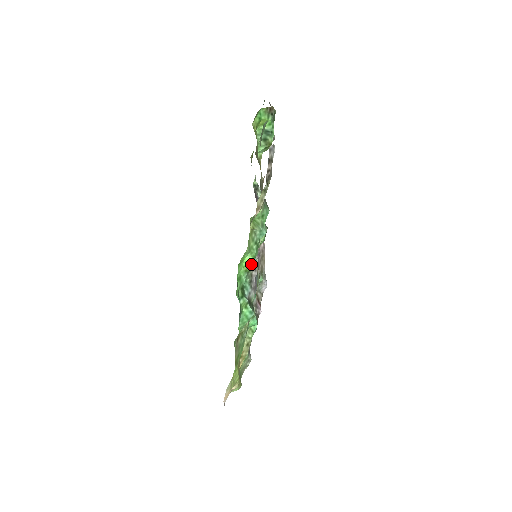
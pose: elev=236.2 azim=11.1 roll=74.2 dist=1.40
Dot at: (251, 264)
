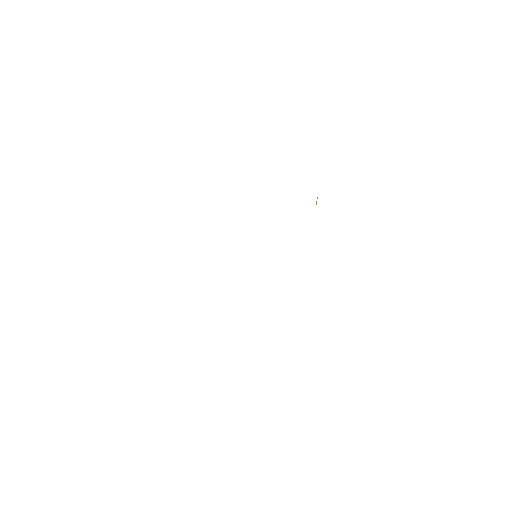
Dot at: occluded
